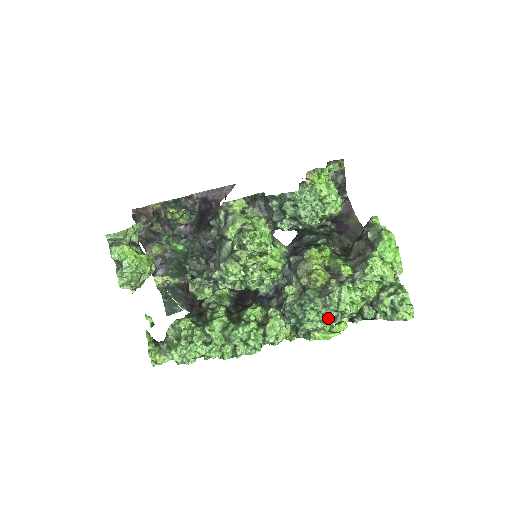
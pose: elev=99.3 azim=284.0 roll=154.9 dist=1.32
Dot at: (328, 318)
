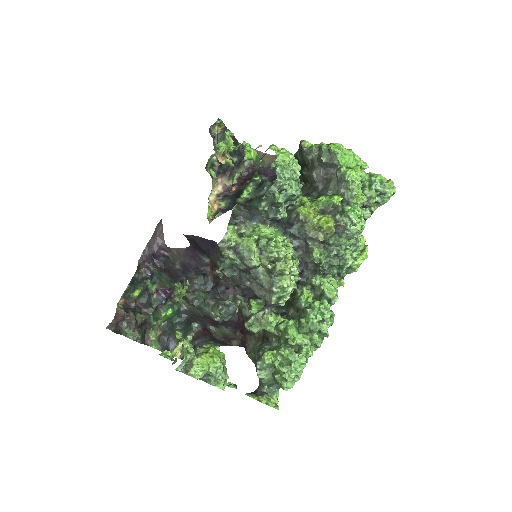
Dot at: (357, 244)
